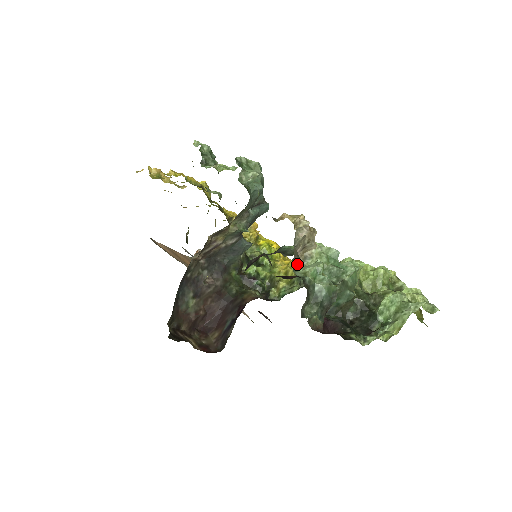
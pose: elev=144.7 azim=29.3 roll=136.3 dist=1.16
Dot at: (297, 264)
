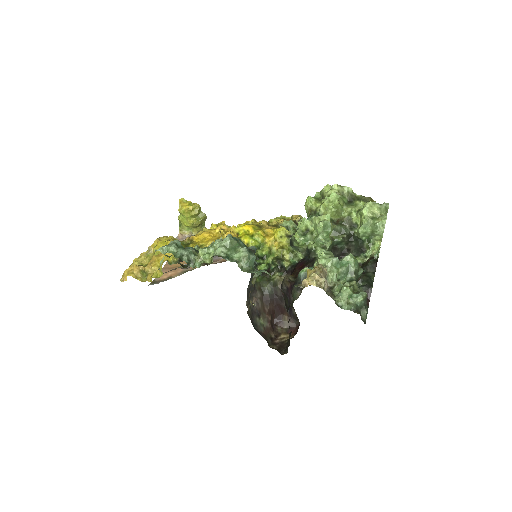
Dot at: (333, 296)
